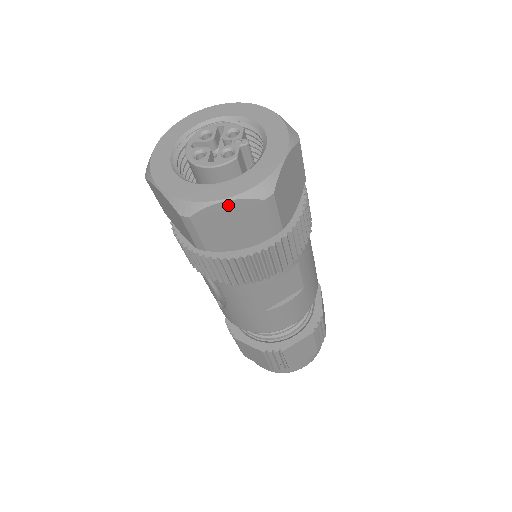
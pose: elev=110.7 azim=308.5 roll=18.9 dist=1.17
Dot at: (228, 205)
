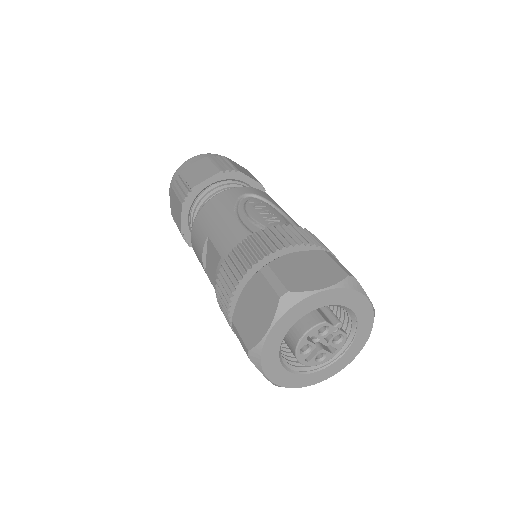
Dot at: occluded
